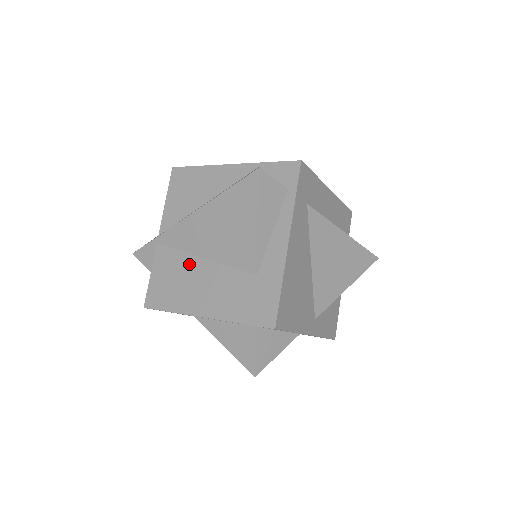
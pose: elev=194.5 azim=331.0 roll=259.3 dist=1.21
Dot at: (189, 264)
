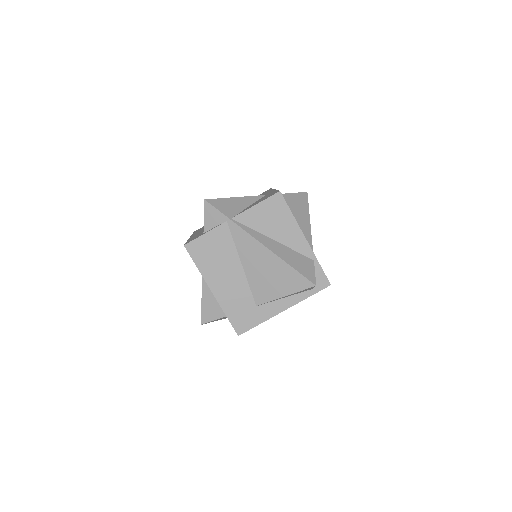
Dot at: (232, 258)
